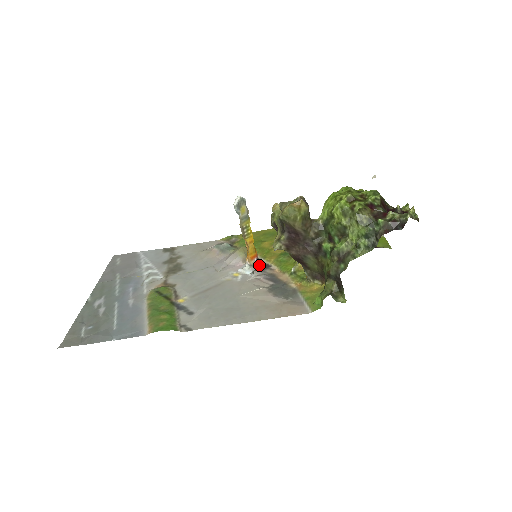
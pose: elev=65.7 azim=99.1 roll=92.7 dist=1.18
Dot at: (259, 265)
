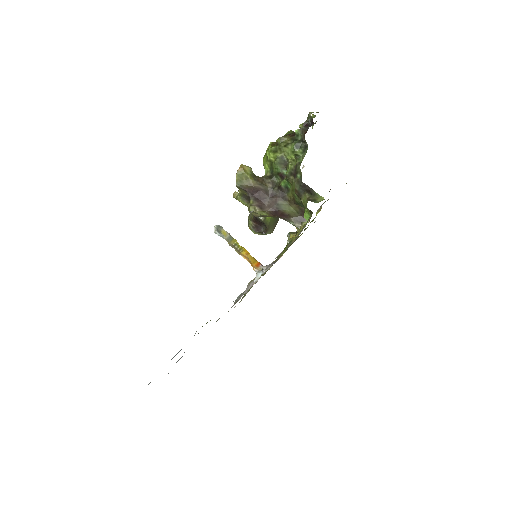
Dot at: occluded
